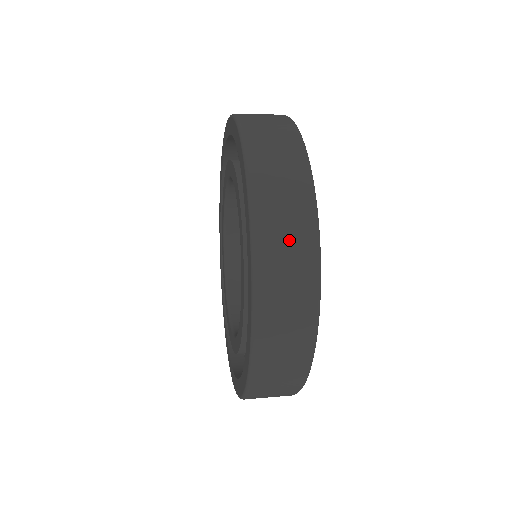
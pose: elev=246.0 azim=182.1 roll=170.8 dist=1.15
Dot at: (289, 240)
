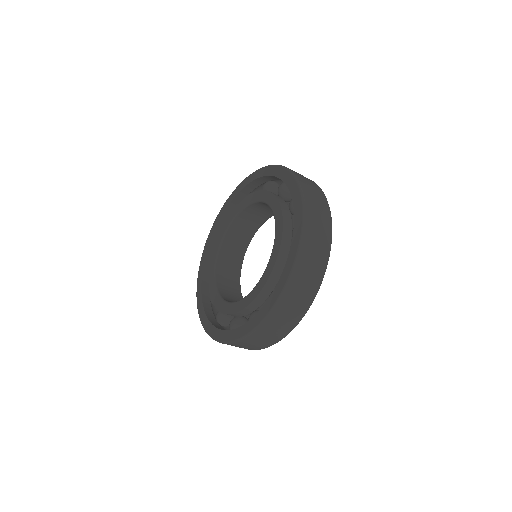
Dot at: (318, 204)
